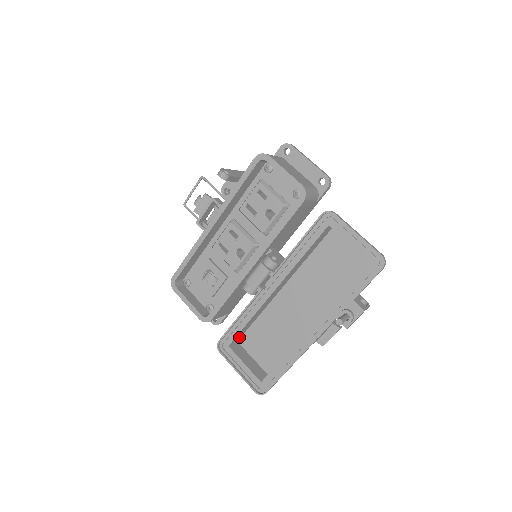
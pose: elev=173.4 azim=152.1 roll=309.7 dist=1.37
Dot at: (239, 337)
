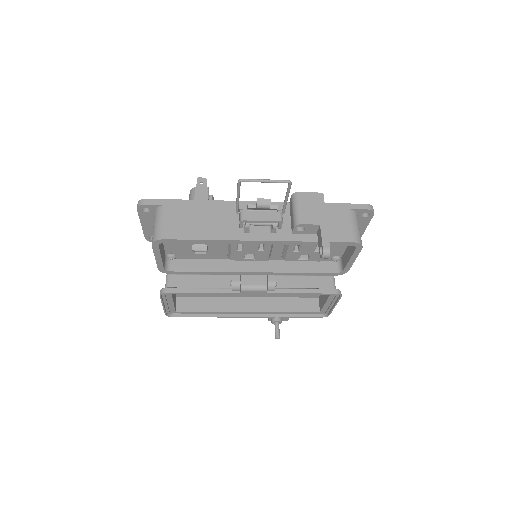
Dot at: (180, 282)
